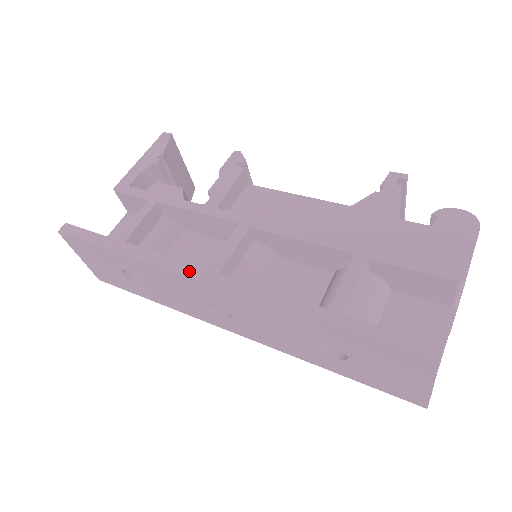
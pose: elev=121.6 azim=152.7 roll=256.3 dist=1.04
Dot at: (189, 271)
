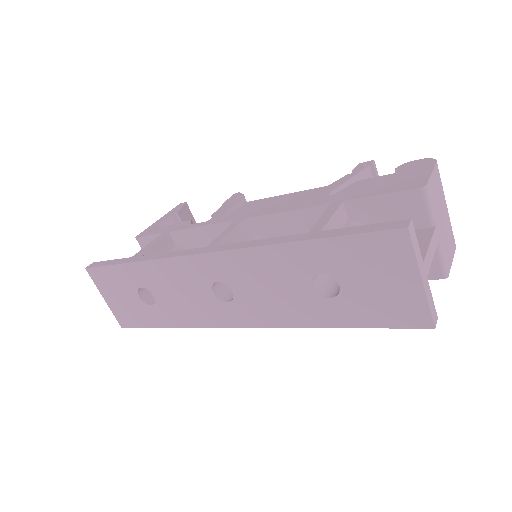
Dot at: (190, 252)
